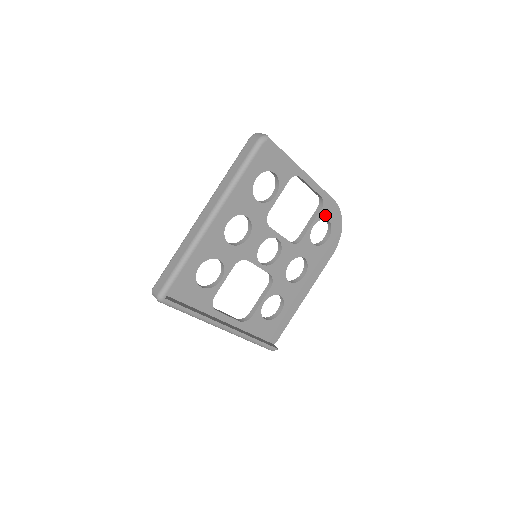
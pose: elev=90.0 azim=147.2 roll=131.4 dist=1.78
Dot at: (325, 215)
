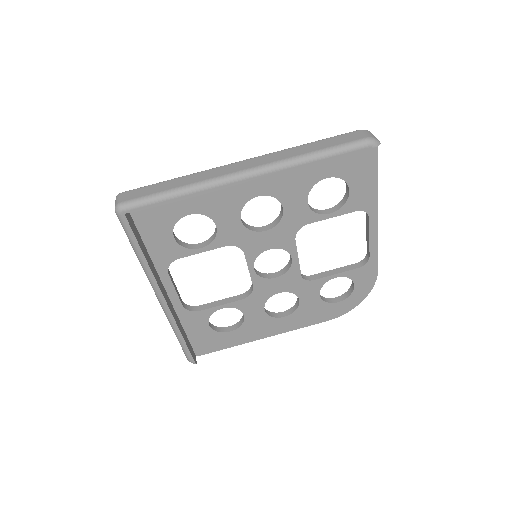
Dot at: (356, 277)
